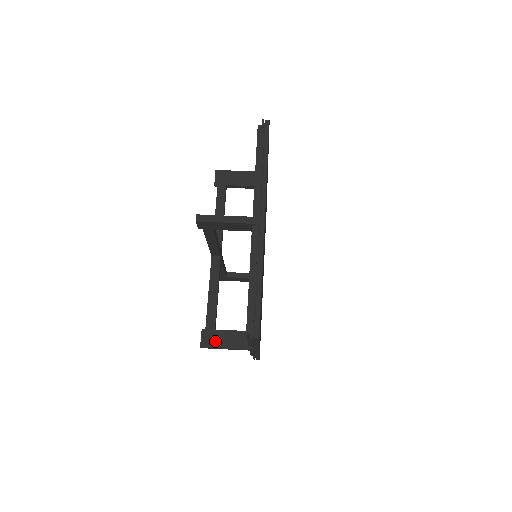
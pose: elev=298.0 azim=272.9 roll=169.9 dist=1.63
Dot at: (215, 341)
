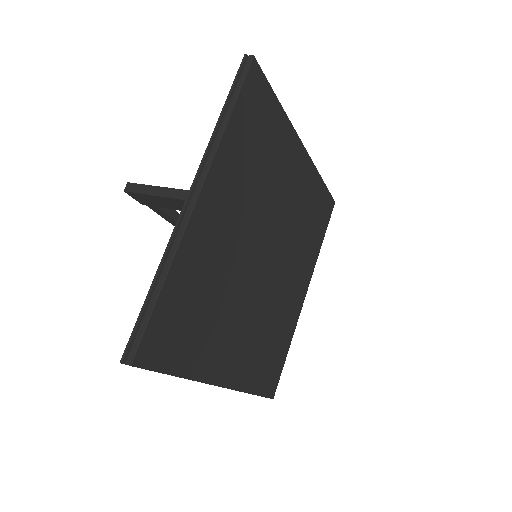
Dot at: occluded
